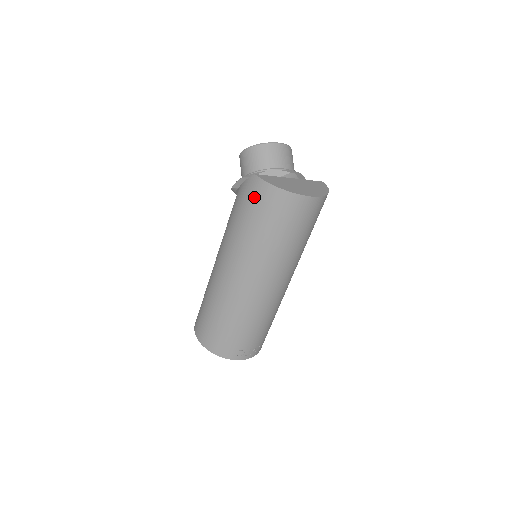
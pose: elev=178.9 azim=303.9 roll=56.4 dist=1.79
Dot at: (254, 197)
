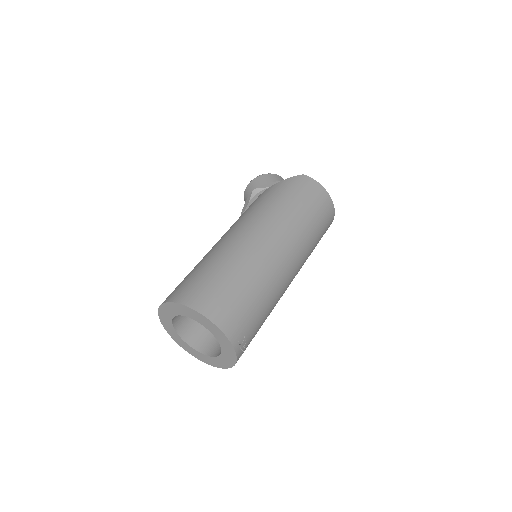
Dot at: (303, 187)
